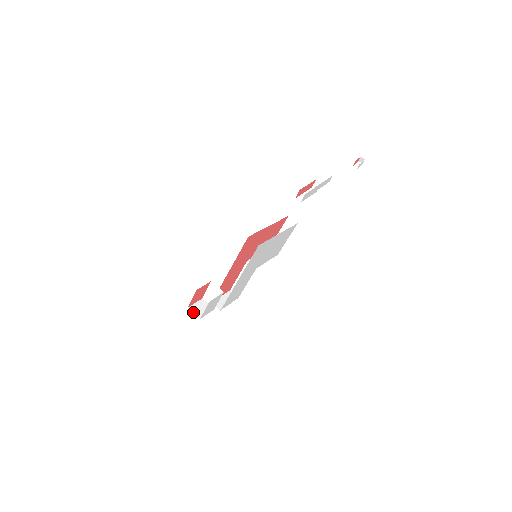
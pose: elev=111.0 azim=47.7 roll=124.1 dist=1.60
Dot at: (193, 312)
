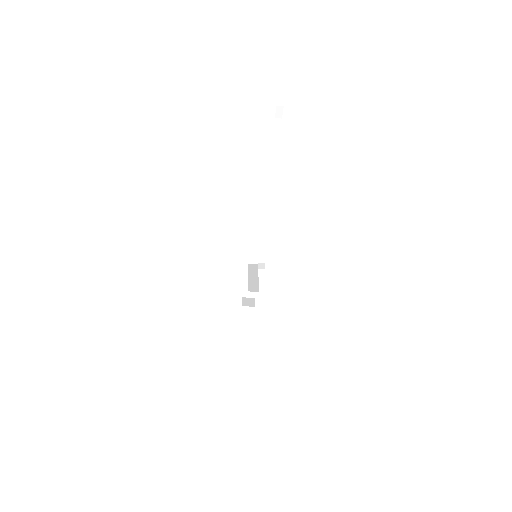
Dot at: (247, 297)
